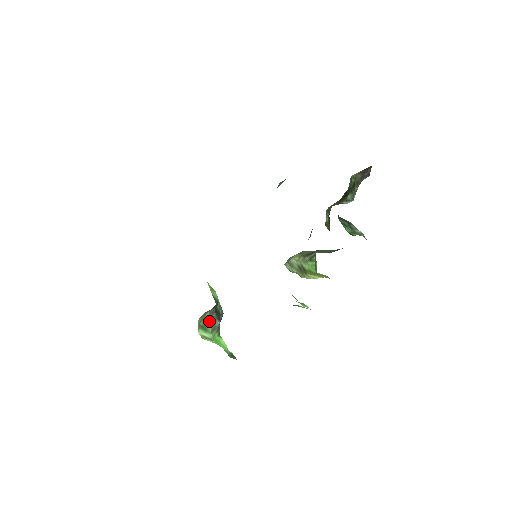
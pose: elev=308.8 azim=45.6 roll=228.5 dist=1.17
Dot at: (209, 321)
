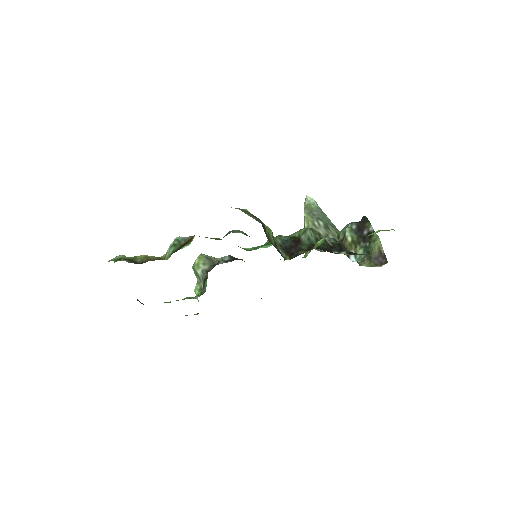
Dot at: (199, 275)
